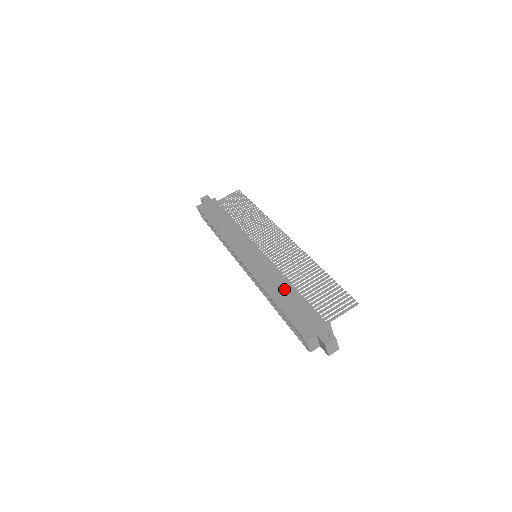
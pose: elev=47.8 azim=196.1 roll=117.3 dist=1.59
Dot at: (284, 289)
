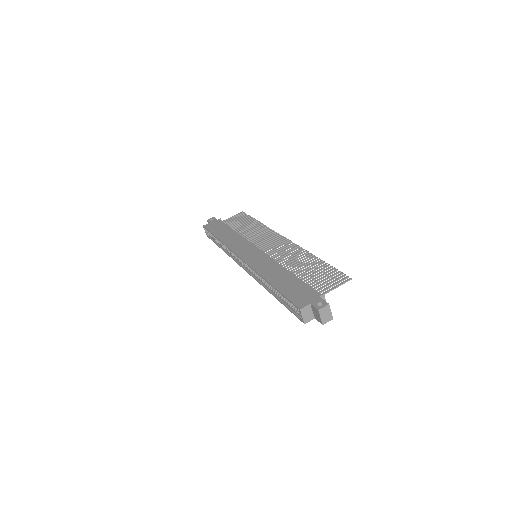
Dot at: (281, 274)
